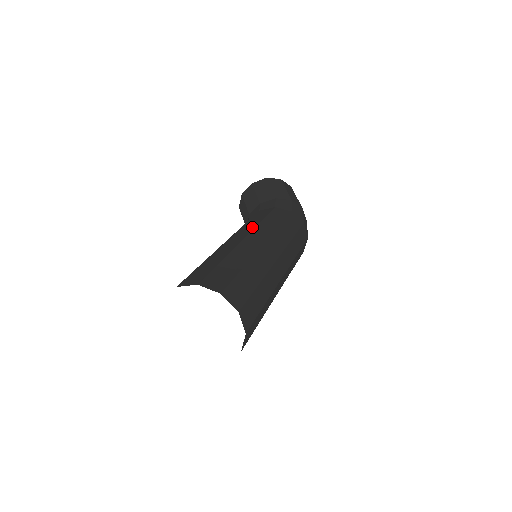
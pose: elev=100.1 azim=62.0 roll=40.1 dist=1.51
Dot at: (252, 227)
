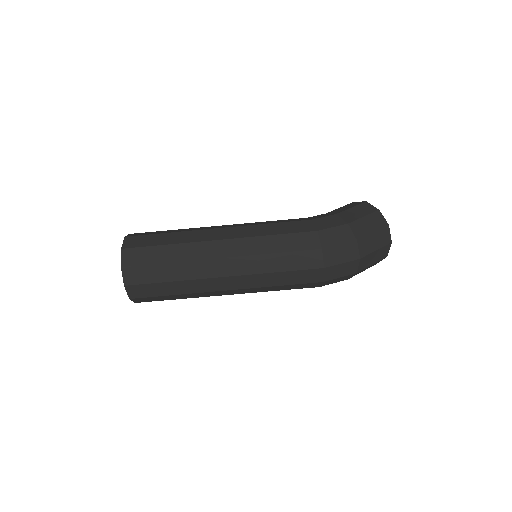
Dot at: occluded
